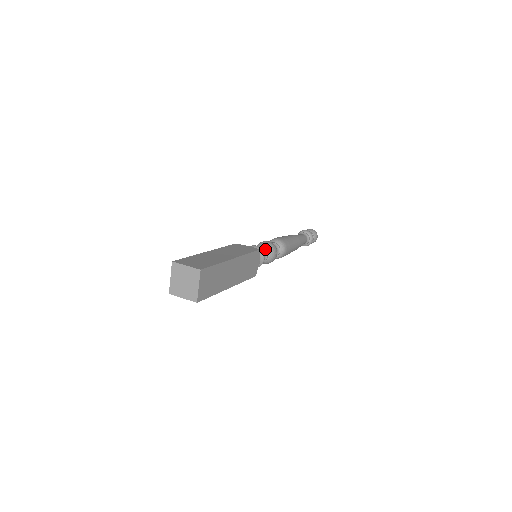
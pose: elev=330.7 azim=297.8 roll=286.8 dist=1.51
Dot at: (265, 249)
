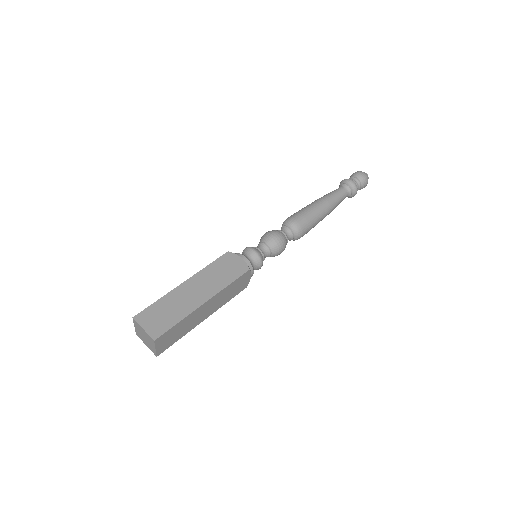
Dot at: (268, 248)
